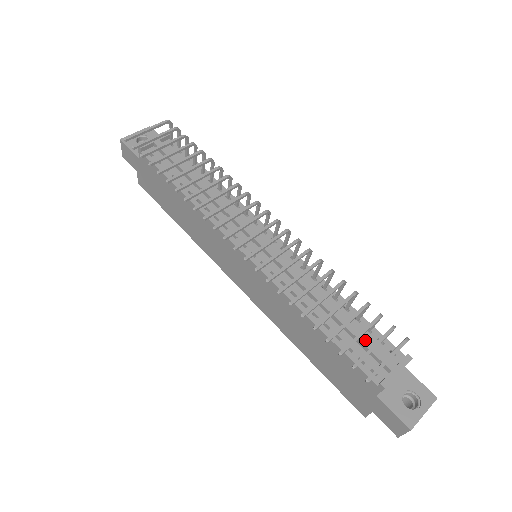
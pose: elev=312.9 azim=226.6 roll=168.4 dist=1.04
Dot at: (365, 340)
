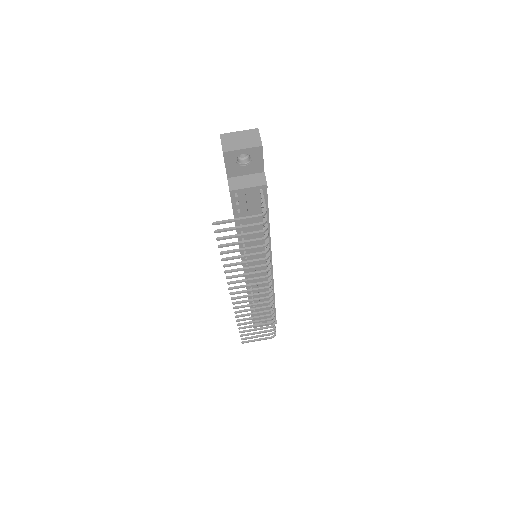
Dot at: occluded
